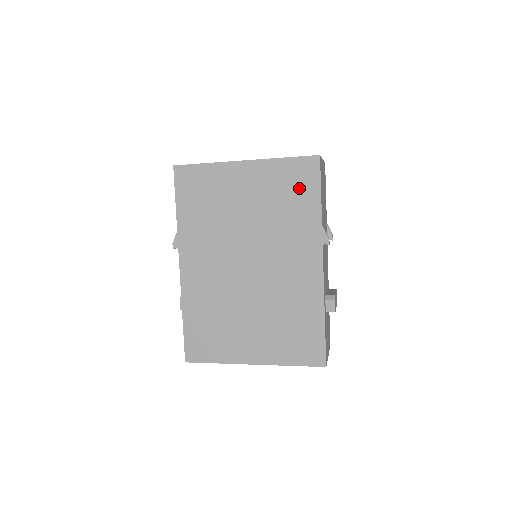
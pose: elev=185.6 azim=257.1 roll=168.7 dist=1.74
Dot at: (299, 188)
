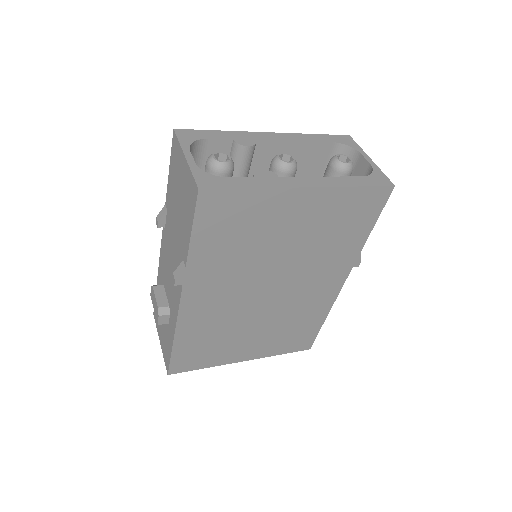
Dot at: (356, 219)
